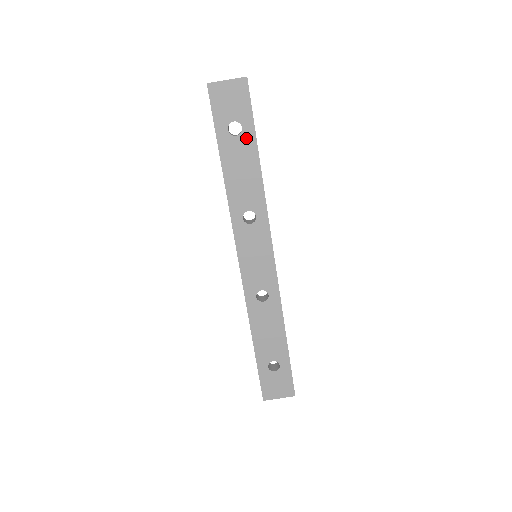
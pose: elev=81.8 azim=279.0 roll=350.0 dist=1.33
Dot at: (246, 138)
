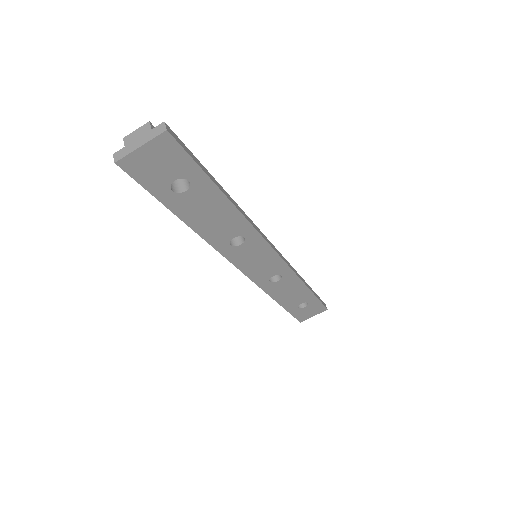
Dot at: (199, 187)
